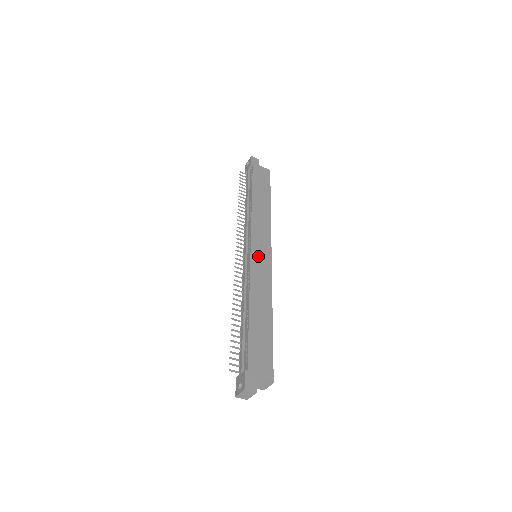
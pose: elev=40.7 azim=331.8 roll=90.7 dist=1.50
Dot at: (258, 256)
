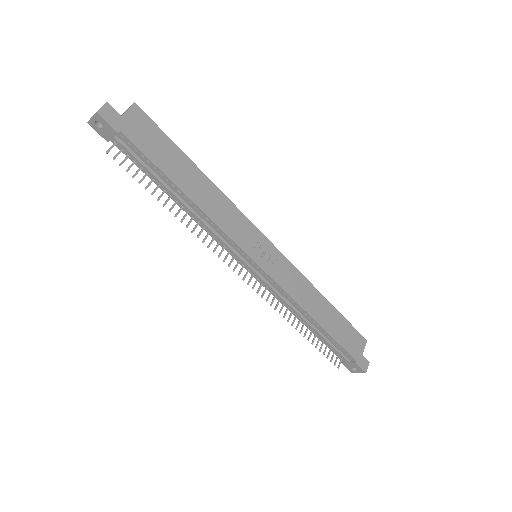
Dot at: (269, 263)
